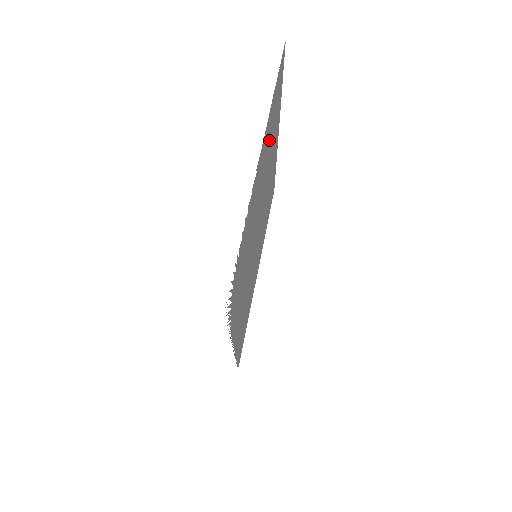
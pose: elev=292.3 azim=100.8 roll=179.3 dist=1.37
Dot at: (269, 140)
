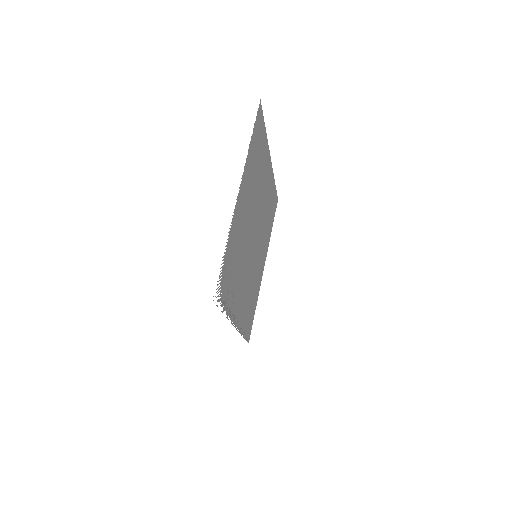
Dot at: (253, 172)
